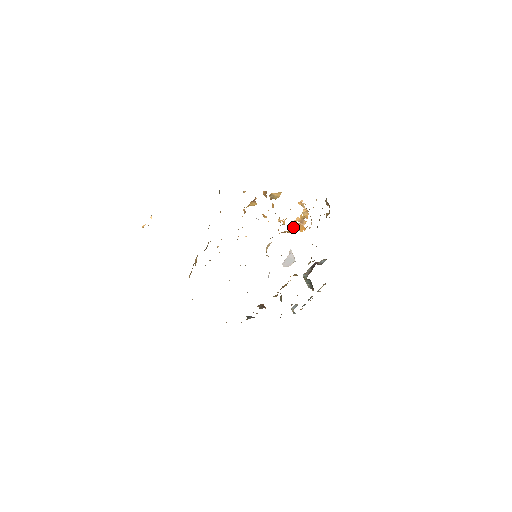
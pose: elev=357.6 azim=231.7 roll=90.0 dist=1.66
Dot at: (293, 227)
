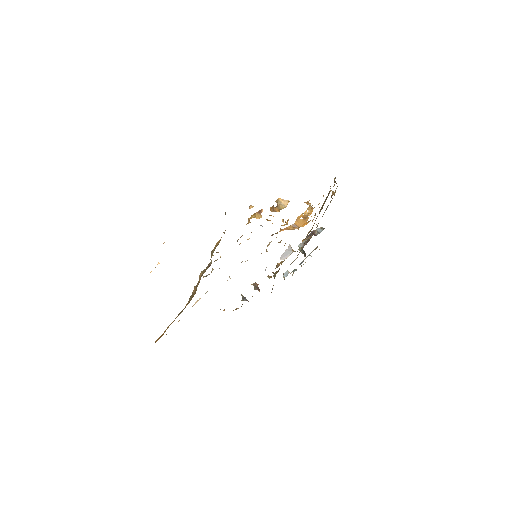
Dot at: (296, 223)
